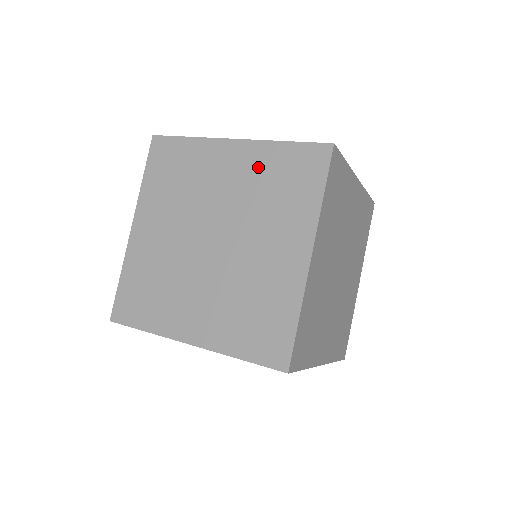
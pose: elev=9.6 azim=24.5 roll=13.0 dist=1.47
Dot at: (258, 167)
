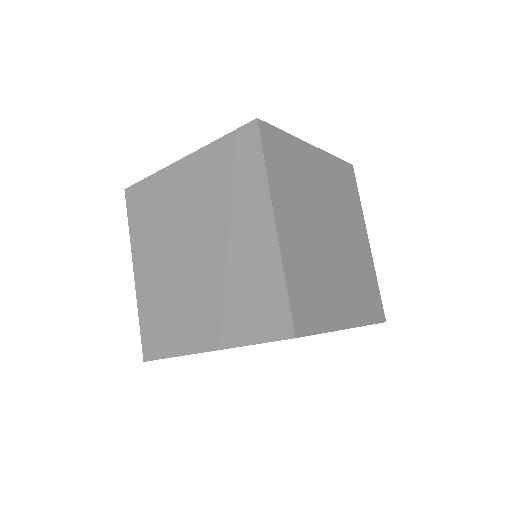
Dot at: (208, 171)
